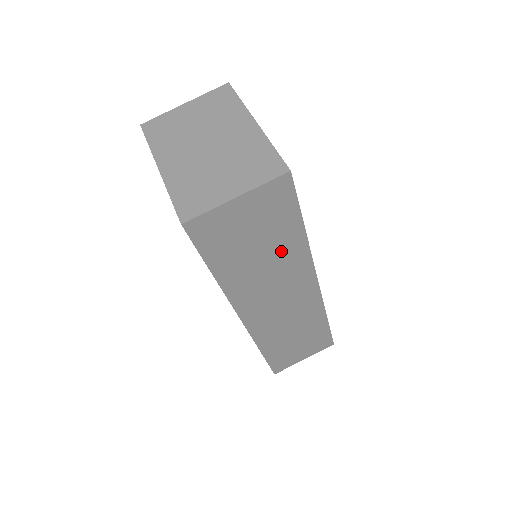
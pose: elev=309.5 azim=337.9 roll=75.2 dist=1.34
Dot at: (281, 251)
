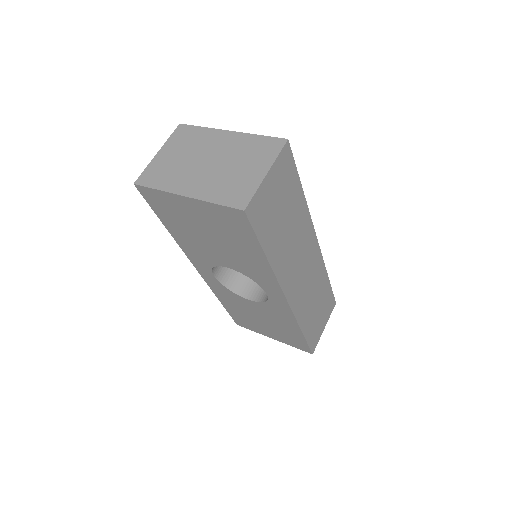
Dot at: (295, 217)
